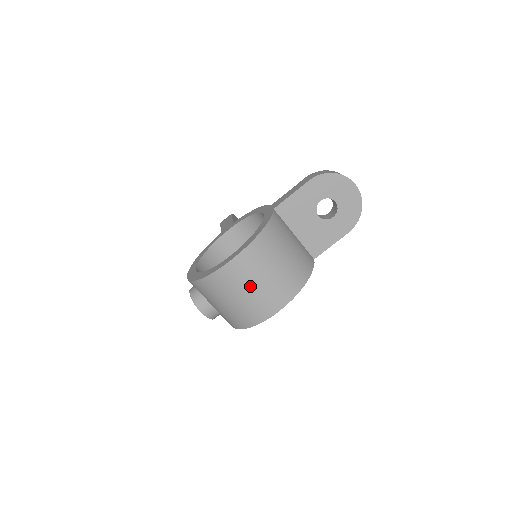
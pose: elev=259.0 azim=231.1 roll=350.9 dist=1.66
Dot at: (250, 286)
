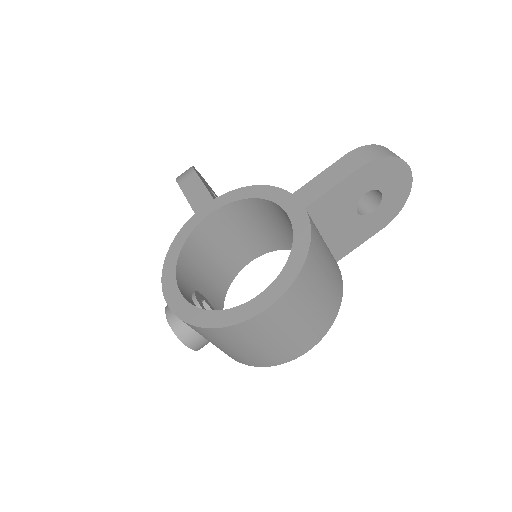
Dot at: (282, 333)
